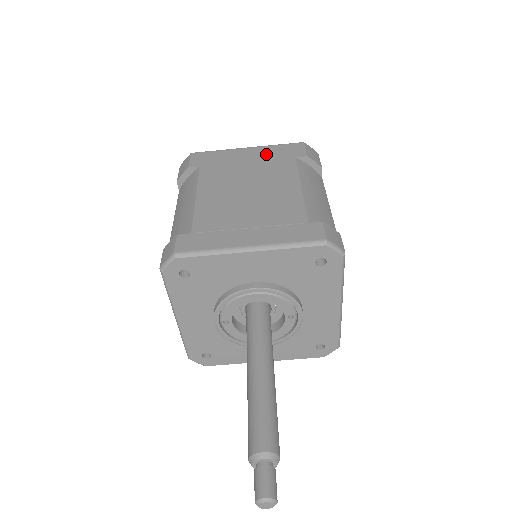
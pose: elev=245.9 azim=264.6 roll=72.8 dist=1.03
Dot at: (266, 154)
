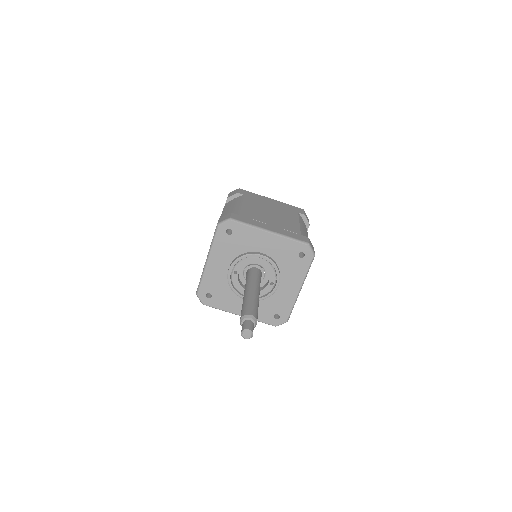
Dot at: (282, 205)
